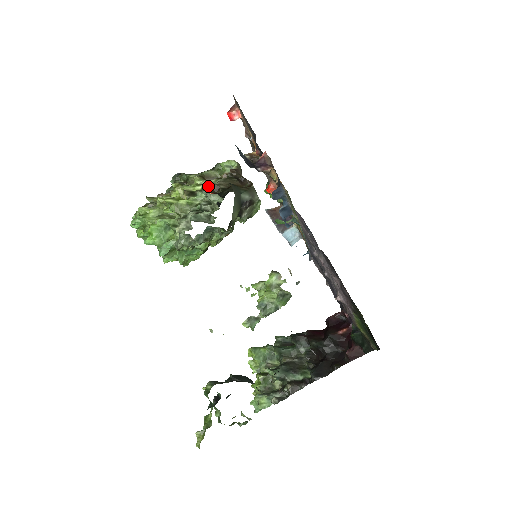
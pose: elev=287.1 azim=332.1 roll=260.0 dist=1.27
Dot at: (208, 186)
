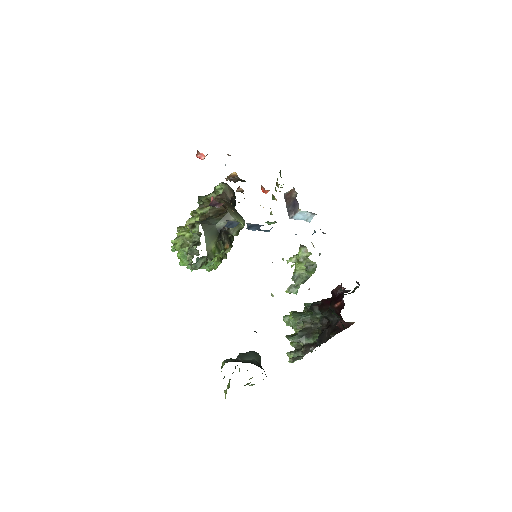
Dot at: (203, 216)
